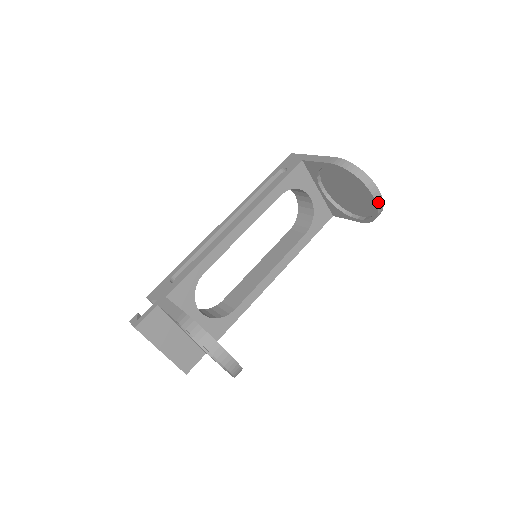
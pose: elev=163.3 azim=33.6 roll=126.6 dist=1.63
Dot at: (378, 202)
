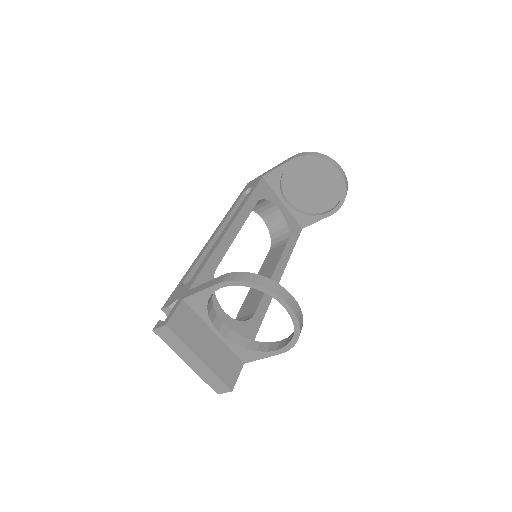
Dot at: (343, 176)
